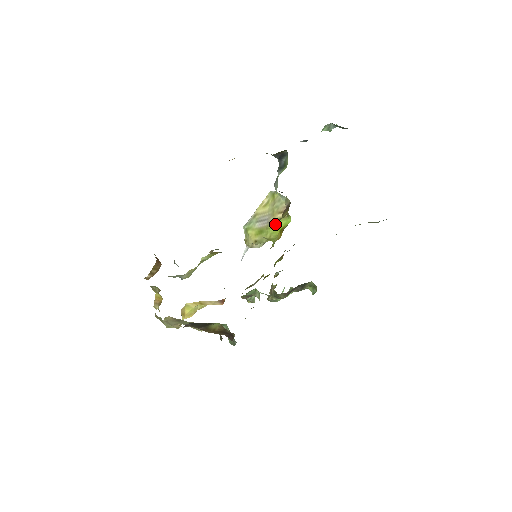
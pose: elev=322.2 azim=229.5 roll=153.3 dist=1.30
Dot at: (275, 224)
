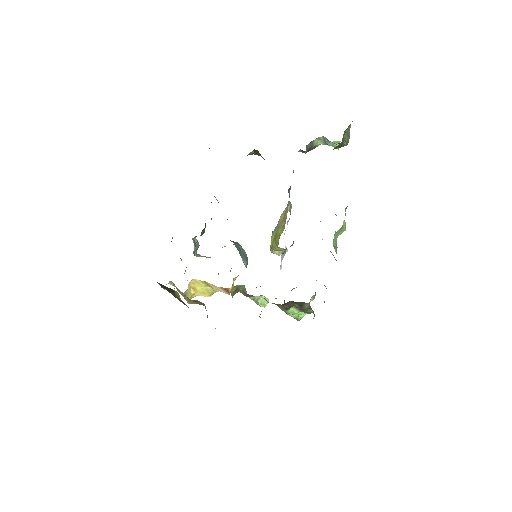
Dot at: (279, 231)
